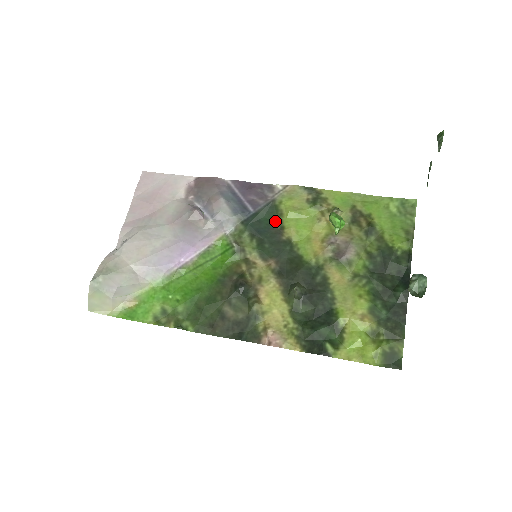
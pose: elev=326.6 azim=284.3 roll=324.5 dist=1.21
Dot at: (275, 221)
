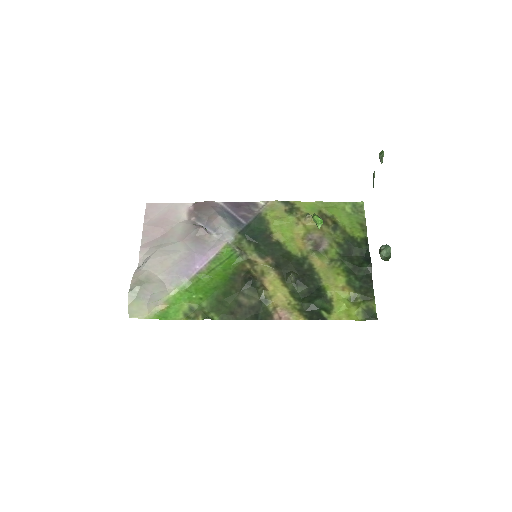
Dot at: (264, 229)
